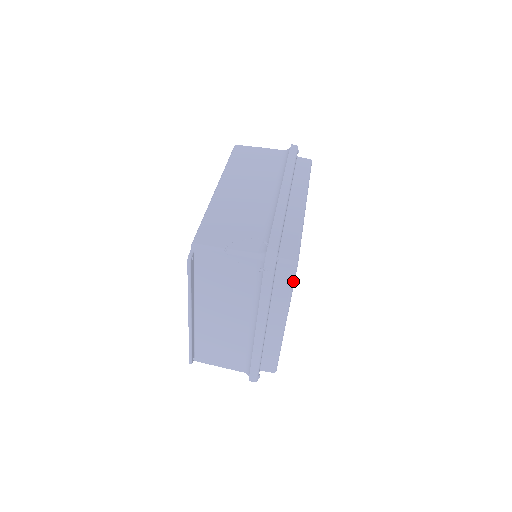
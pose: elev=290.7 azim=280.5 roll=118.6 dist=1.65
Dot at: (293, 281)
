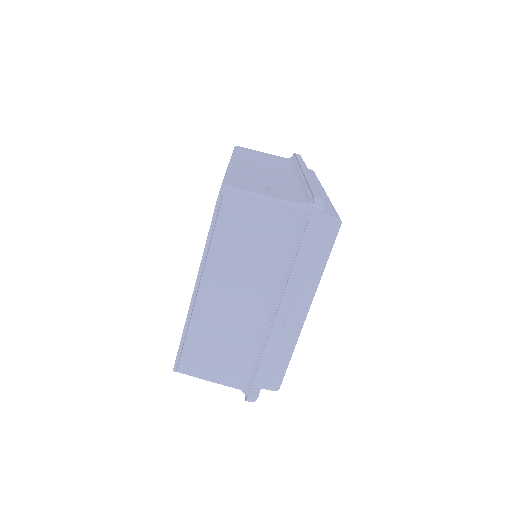
Dot at: (331, 247)
